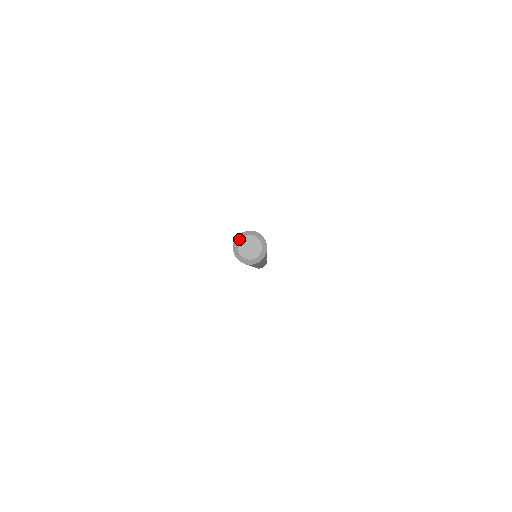
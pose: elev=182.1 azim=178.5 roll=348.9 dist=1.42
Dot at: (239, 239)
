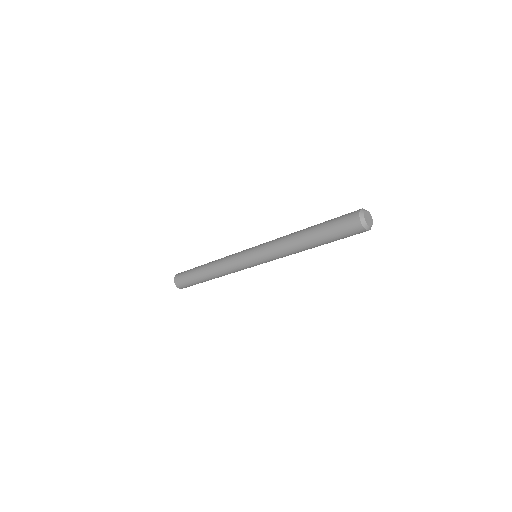
Dot at: (363, 212)
